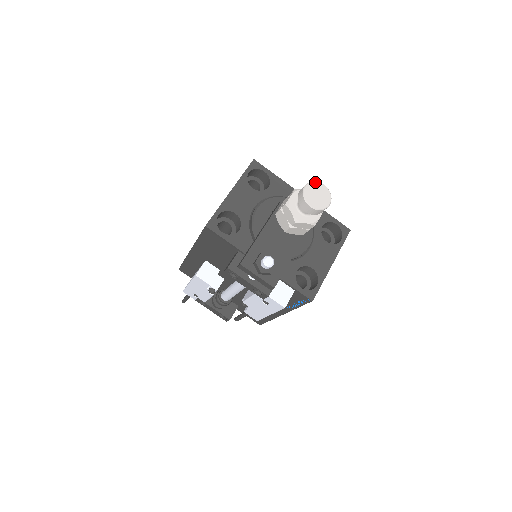
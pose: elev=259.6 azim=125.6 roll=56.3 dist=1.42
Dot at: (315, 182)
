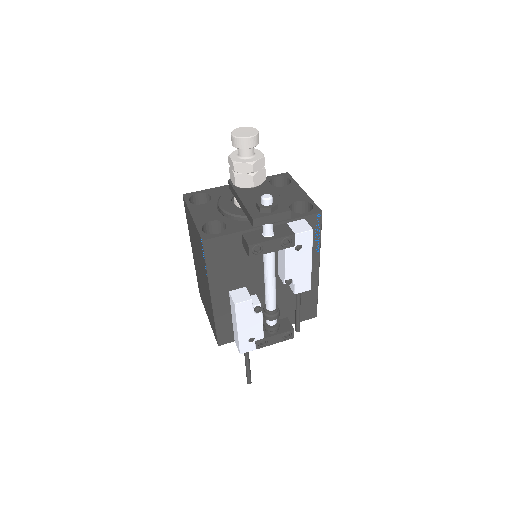
Dot at: (234, 130)
